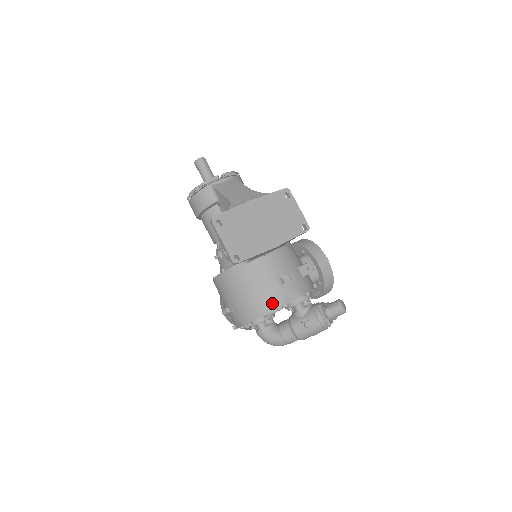
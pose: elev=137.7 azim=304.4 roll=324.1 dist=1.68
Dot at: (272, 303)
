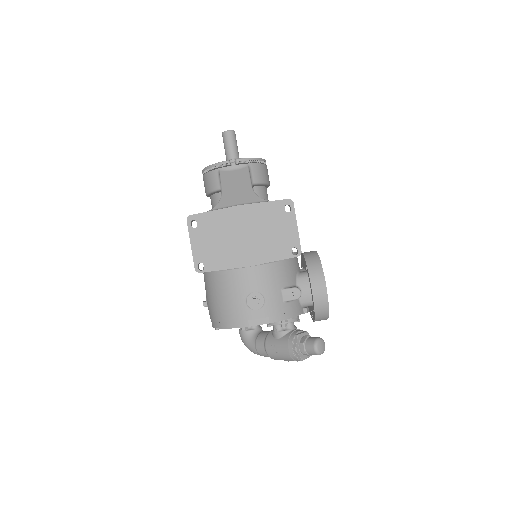
Dot at: (236, 320)
